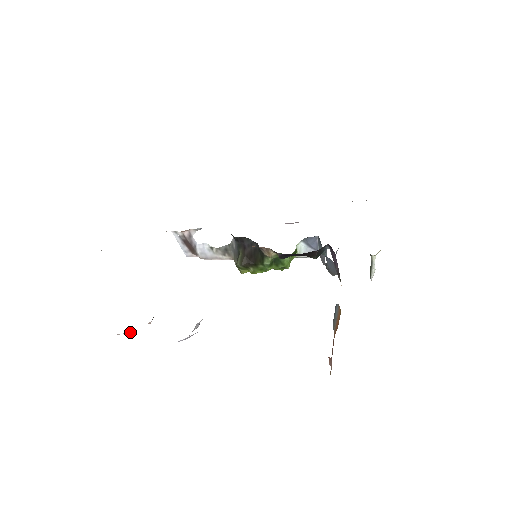
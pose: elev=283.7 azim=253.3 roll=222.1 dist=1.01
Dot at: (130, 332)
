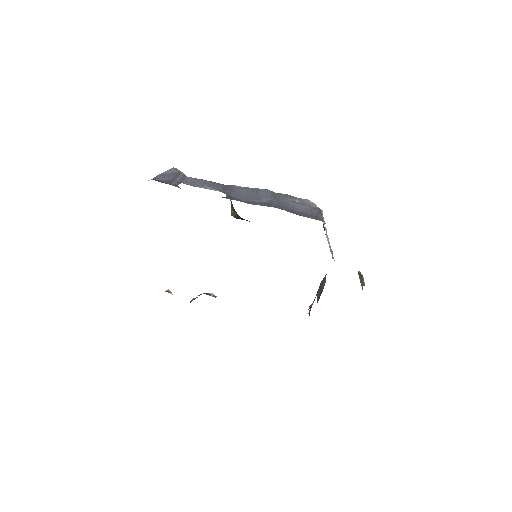
Dot at: occluded
